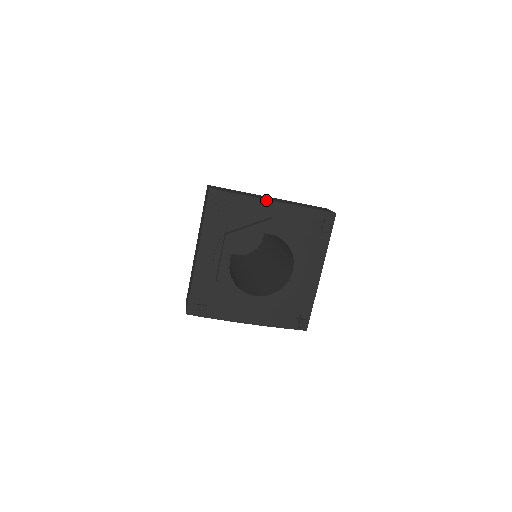
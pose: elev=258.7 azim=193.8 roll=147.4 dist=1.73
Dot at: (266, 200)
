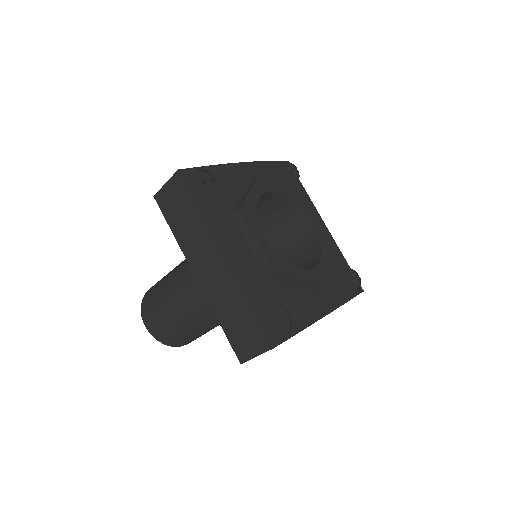
Dot at: (236, 163)
